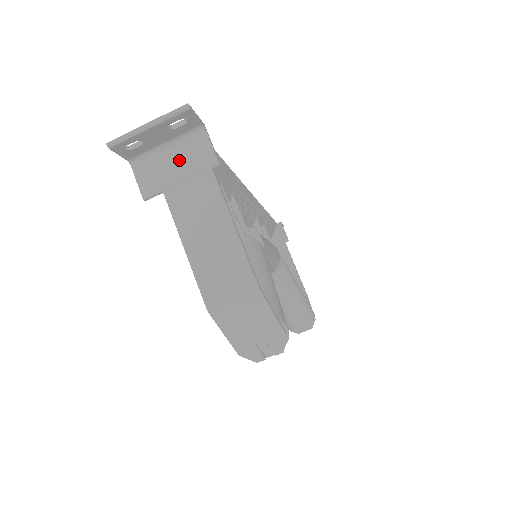
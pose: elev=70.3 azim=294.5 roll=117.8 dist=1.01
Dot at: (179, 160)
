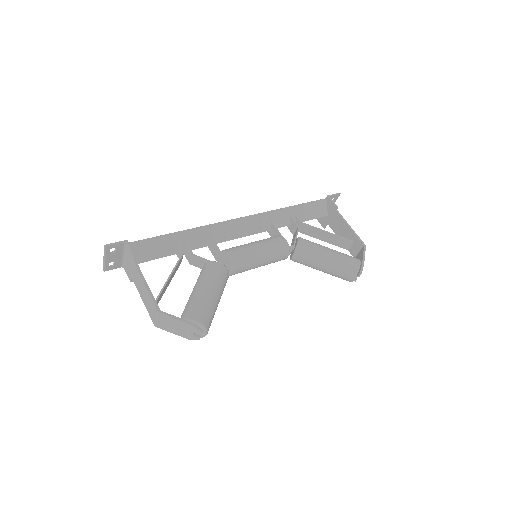
Dot at: (128, 261)
